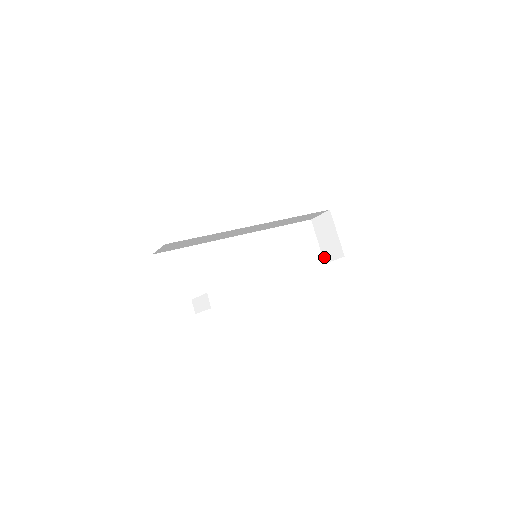
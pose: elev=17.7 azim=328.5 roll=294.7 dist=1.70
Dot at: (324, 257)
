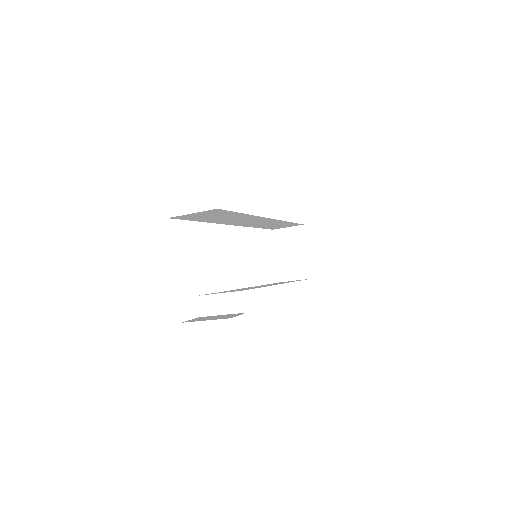
Dot at: (280, 275)
